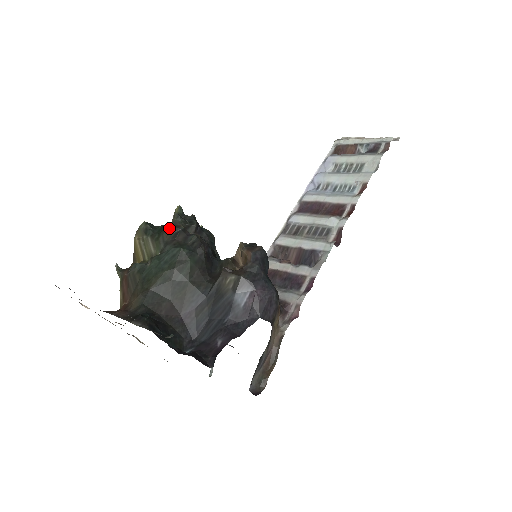
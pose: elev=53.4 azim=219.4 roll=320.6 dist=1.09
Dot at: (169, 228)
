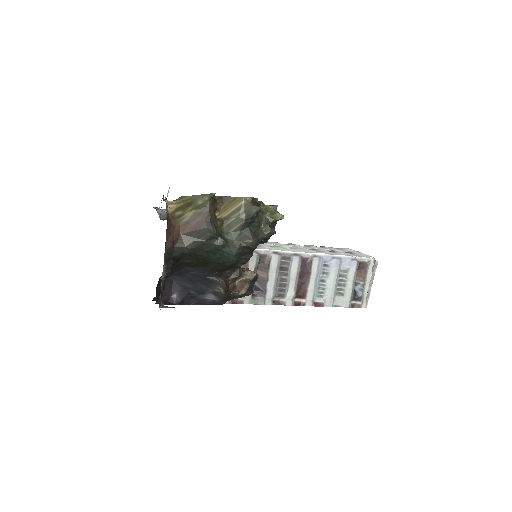
Dot at: (253, 241)
